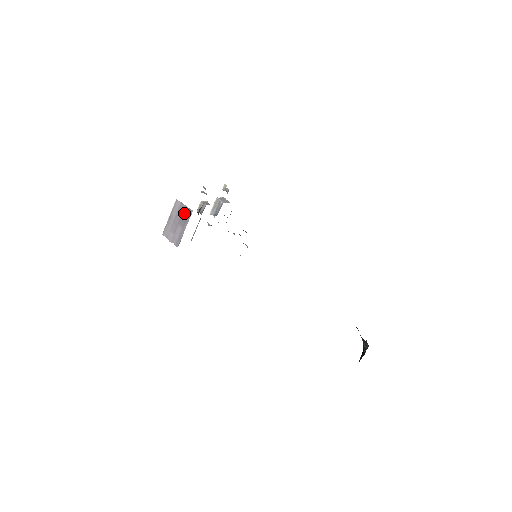
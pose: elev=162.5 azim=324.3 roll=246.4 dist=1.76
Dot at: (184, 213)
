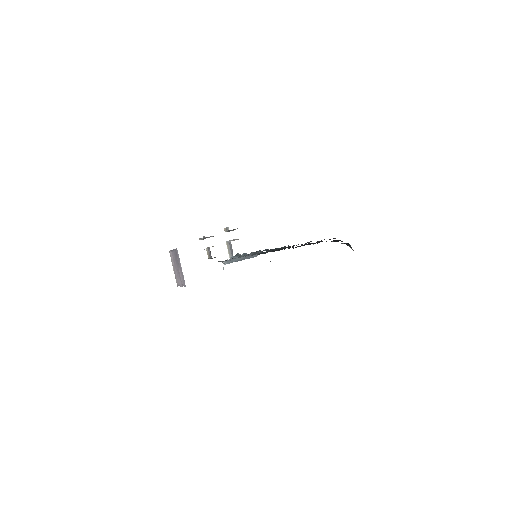
Dot at: (175, 256)
